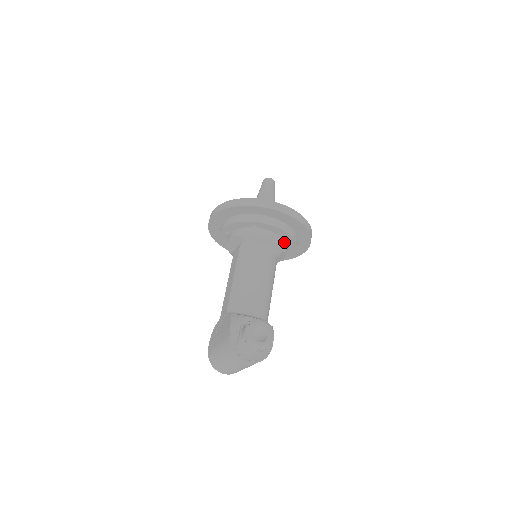
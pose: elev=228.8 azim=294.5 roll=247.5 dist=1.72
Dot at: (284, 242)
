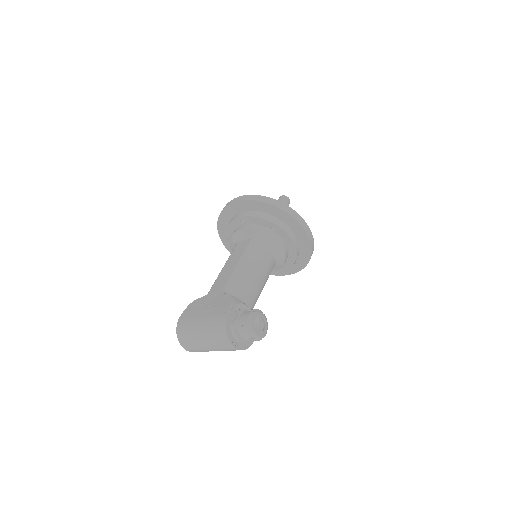
Dot at: (287, 257)
